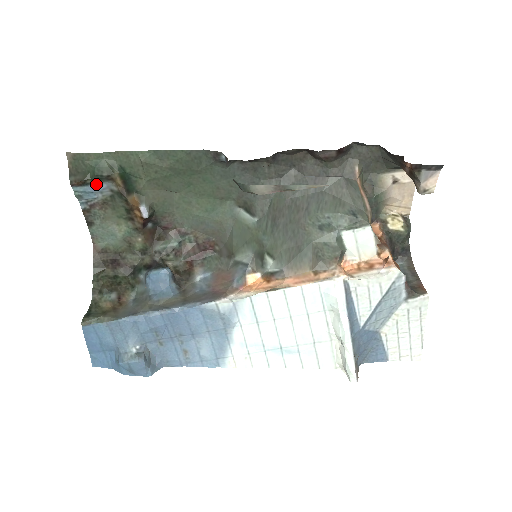
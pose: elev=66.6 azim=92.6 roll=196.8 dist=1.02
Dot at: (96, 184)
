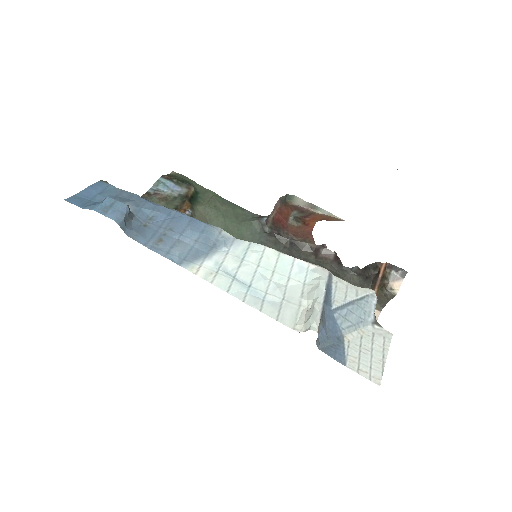
Dot at: (176, 185)
